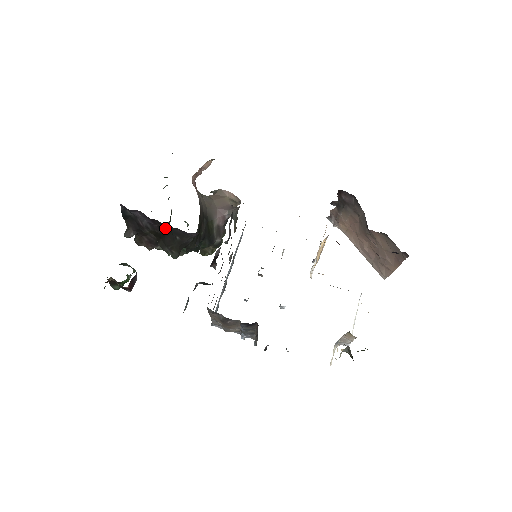
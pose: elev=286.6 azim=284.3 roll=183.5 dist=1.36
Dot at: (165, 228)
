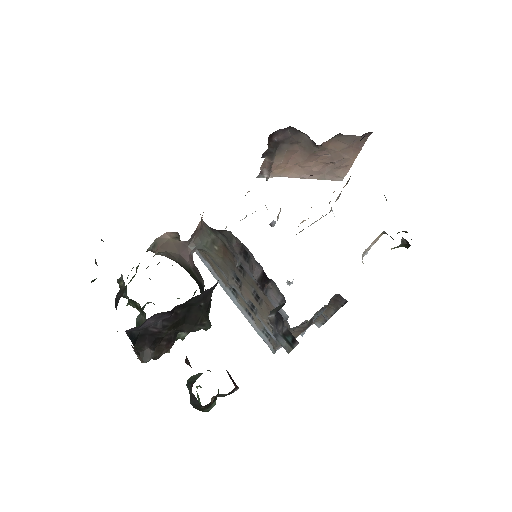
Dot at: (184, 307)
